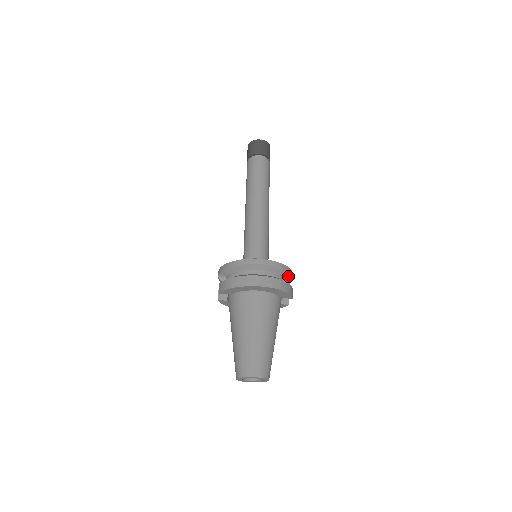
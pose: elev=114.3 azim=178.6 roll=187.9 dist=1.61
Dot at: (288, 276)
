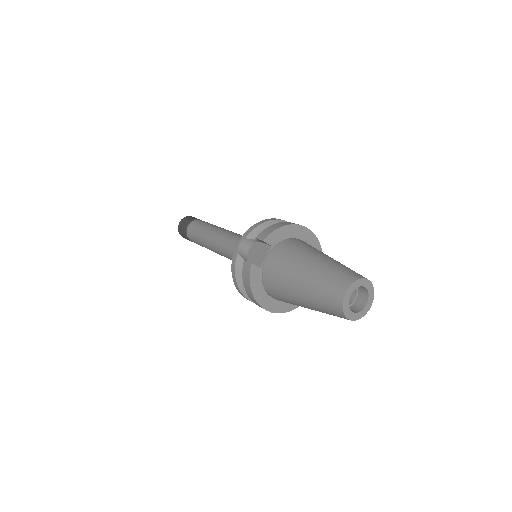
Dot at: occluded
